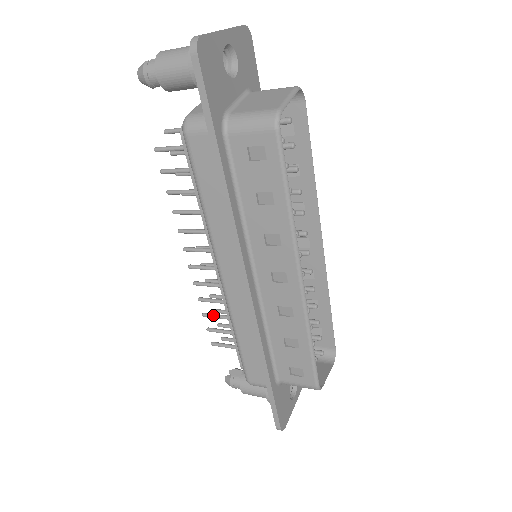
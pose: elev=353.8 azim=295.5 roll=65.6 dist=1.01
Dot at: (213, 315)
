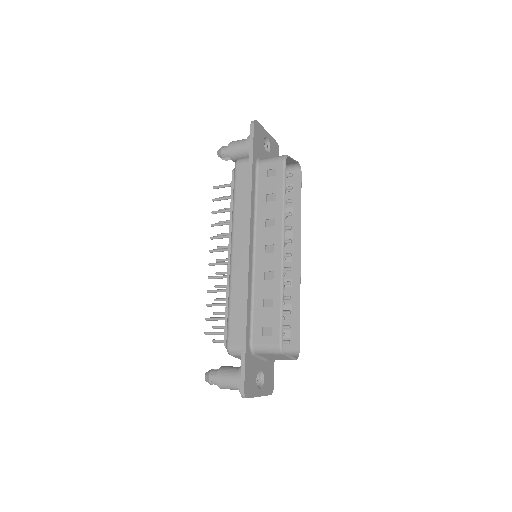
Dot at: (214, 303)
